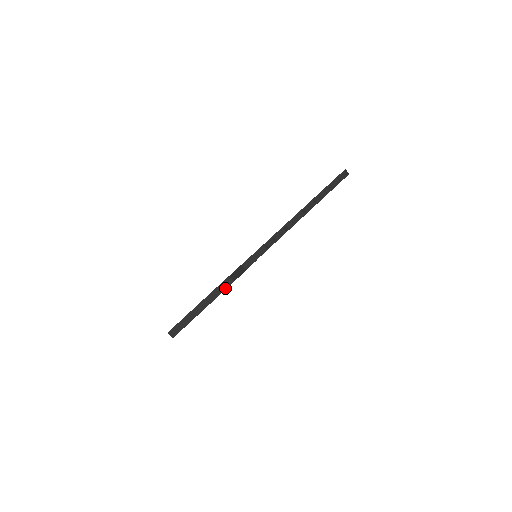
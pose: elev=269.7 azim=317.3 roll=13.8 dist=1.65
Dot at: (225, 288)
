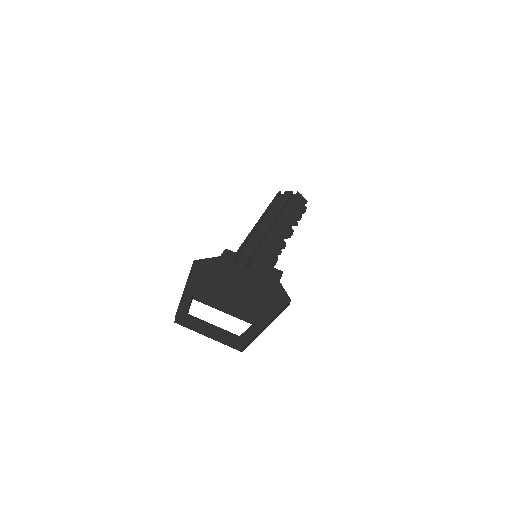
Dot at: (284, 309)
